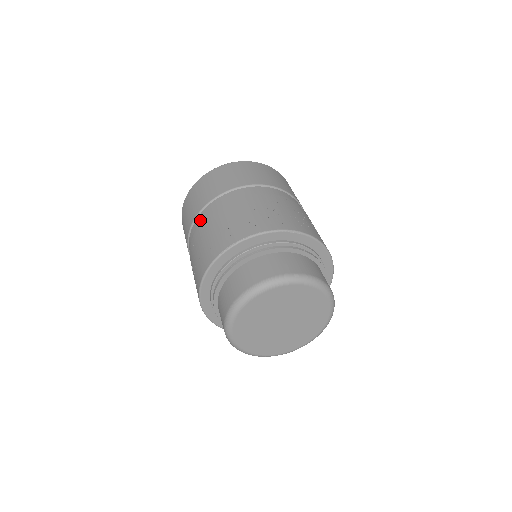
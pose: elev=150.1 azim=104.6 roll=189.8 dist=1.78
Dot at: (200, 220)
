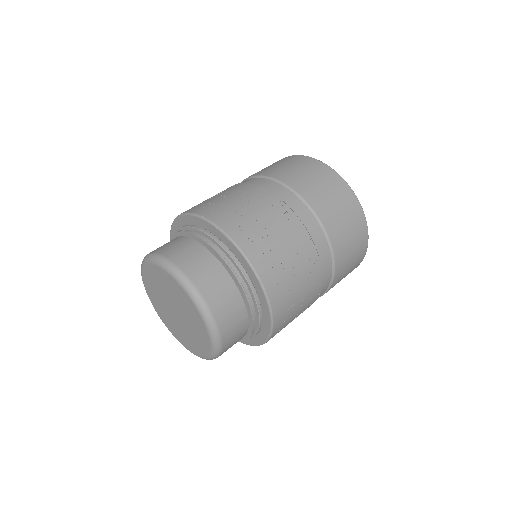
Dot at: occluded
